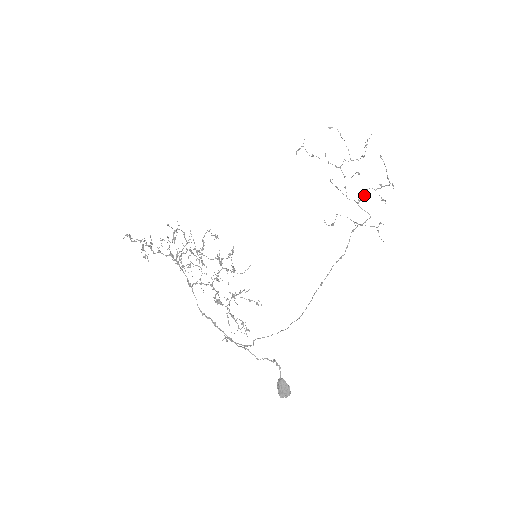
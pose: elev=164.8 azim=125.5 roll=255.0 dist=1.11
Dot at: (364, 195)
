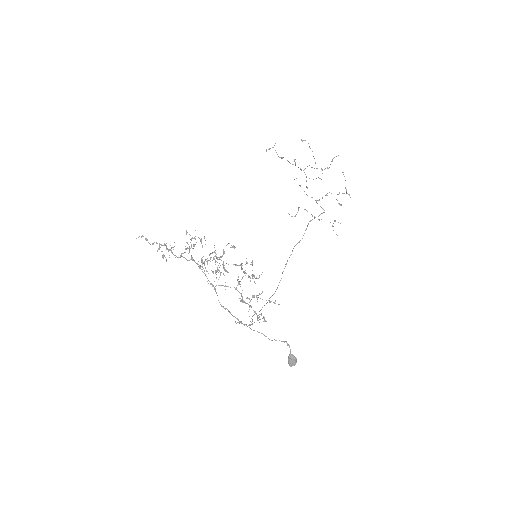
Dot at: occluded
